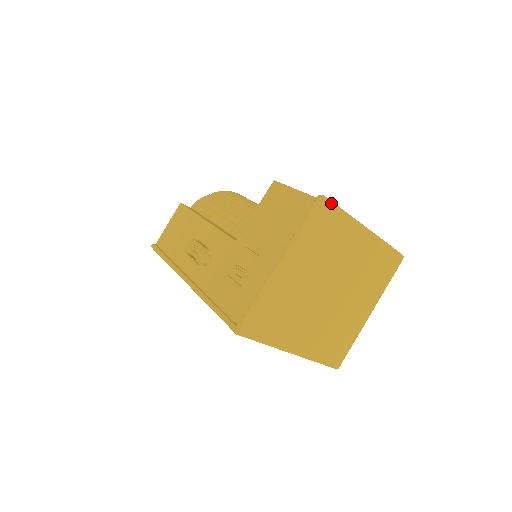
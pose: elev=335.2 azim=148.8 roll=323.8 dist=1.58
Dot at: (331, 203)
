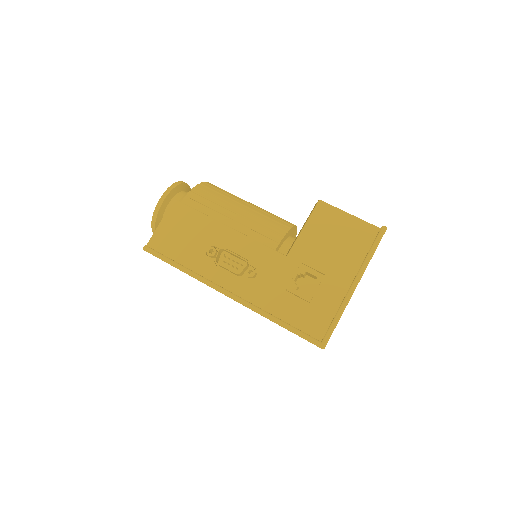
Dot at: occluded
